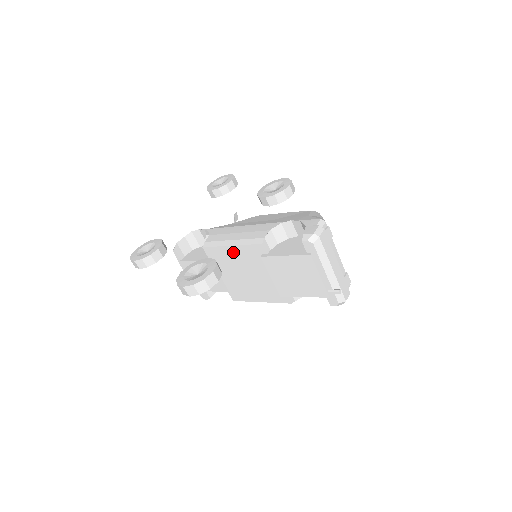
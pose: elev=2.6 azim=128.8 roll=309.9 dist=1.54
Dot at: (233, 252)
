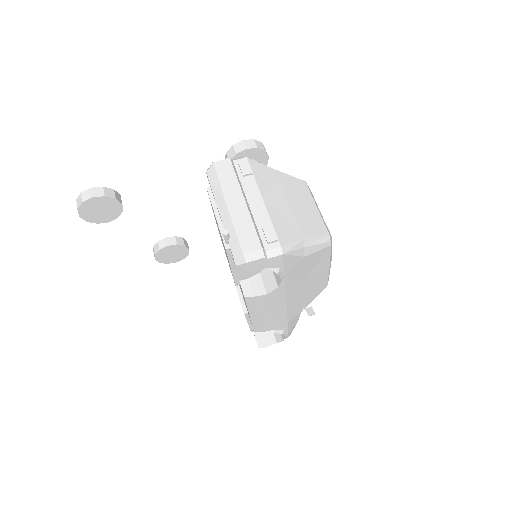
Dot at: occluded
